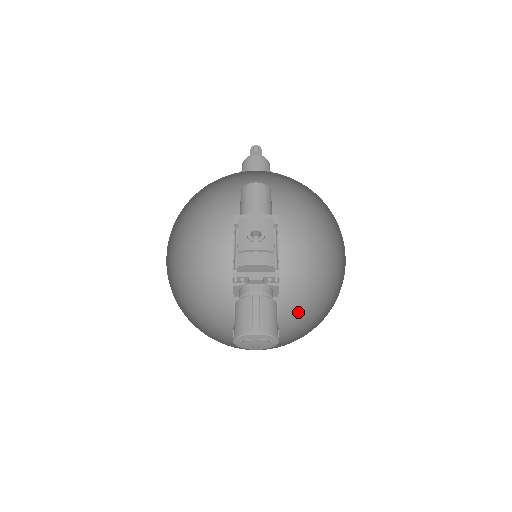
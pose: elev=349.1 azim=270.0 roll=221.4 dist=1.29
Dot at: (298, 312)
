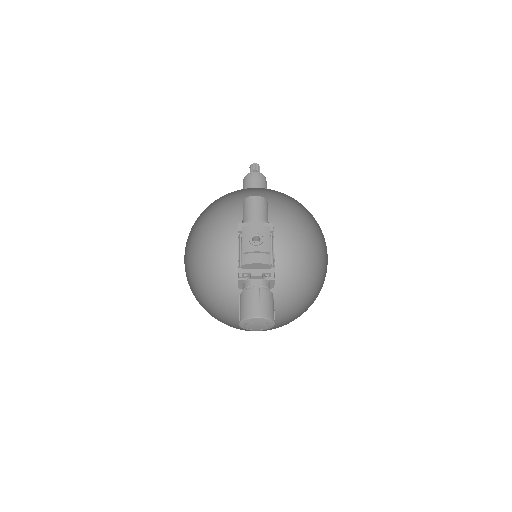
Dot at: (290, 301)
